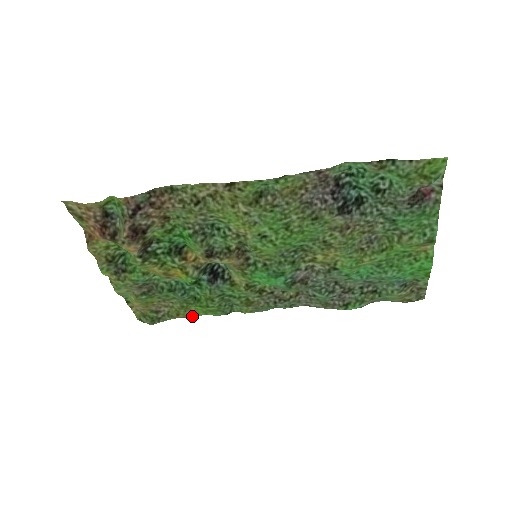
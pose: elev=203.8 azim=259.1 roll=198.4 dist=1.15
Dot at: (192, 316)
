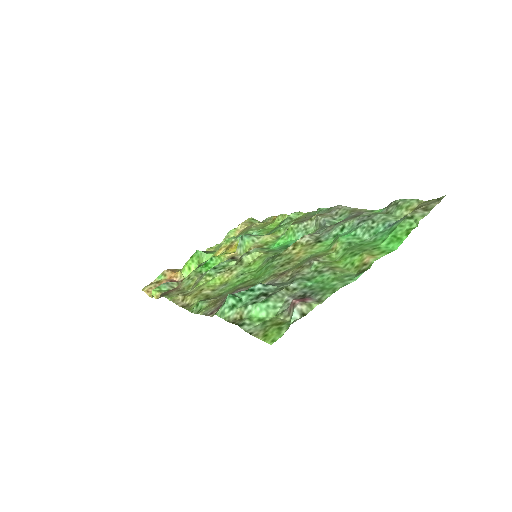
Dot at: (276, 217)
